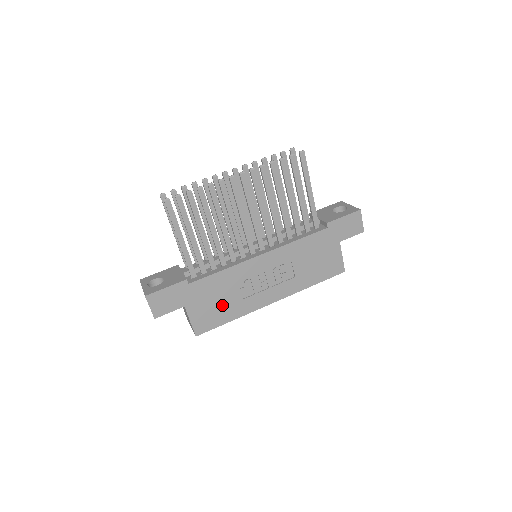
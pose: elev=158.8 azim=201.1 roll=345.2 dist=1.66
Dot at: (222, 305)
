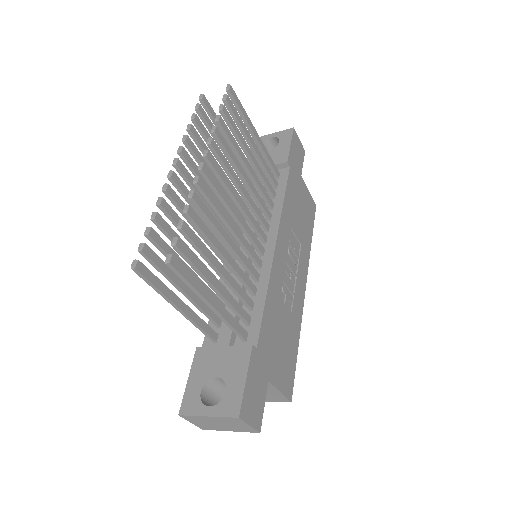
Dot at: (285, 339)
